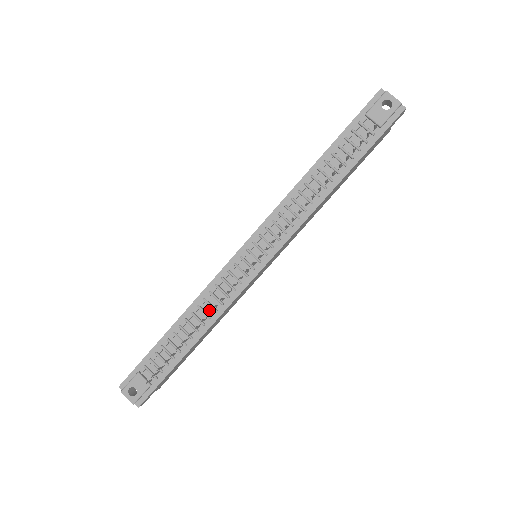
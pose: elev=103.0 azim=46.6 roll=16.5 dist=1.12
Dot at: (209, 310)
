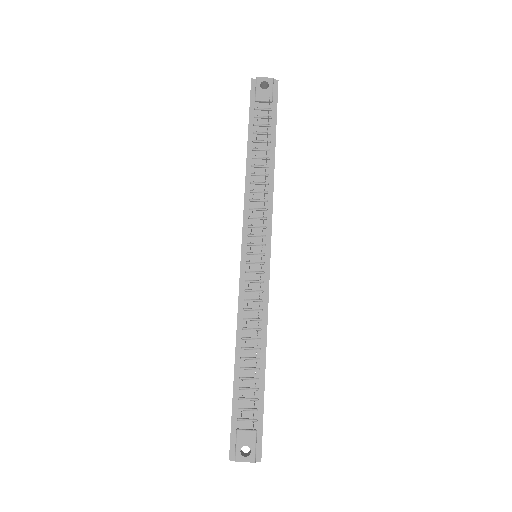
Dot at: (255, 324)
